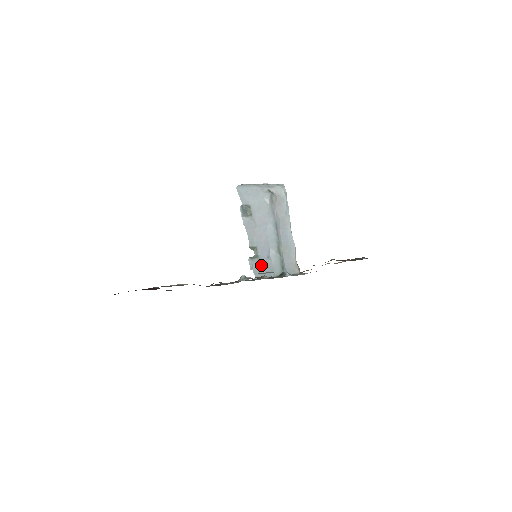
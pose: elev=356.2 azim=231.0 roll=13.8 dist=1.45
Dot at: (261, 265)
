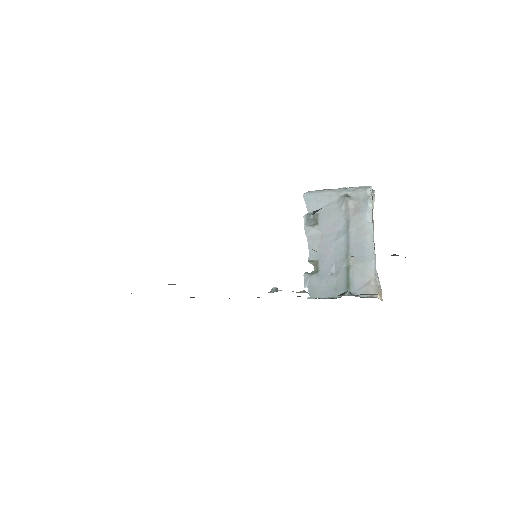
Dot at: (320, 282)
